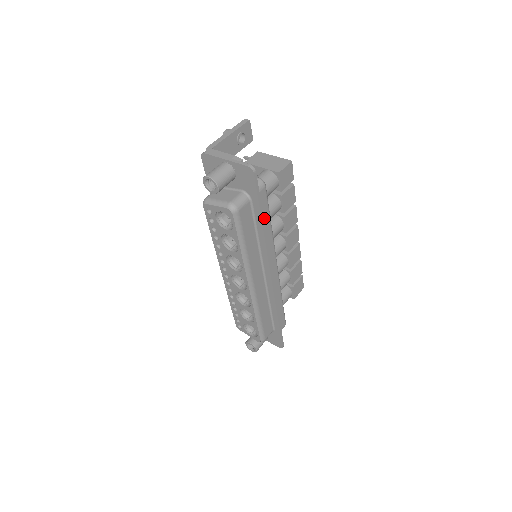
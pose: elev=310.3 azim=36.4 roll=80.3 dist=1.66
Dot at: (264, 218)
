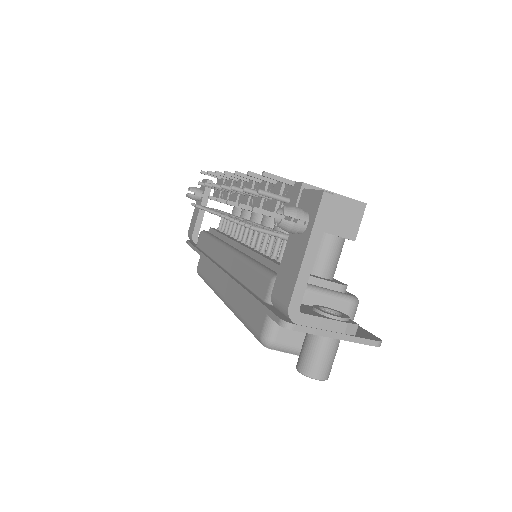
Dot at: occluded
